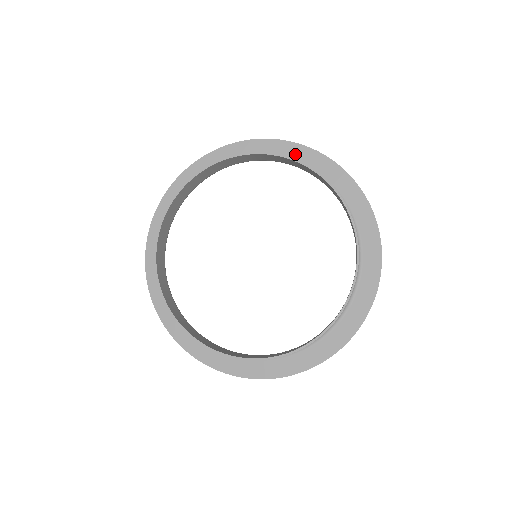
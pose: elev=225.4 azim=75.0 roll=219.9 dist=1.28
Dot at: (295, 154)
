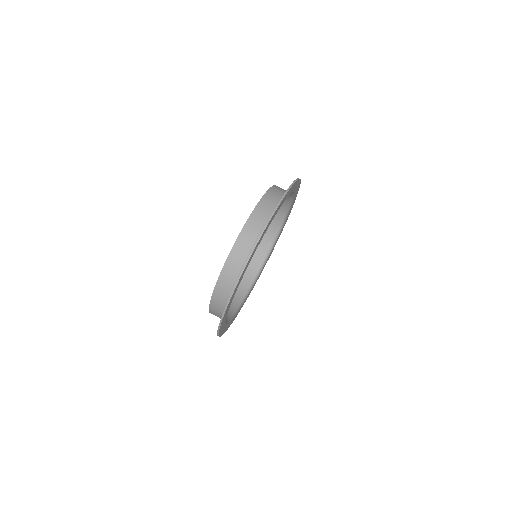
Dot at: (277, 239)
